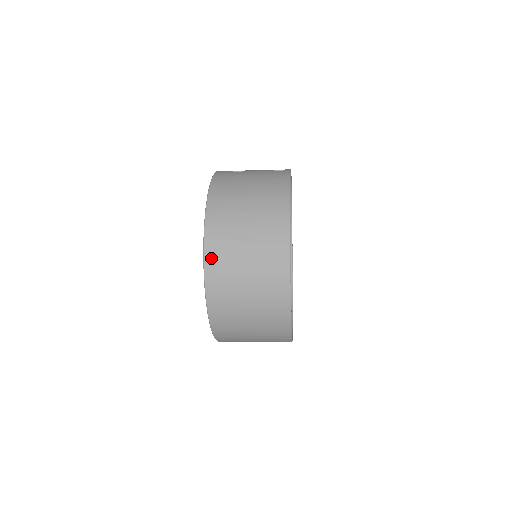
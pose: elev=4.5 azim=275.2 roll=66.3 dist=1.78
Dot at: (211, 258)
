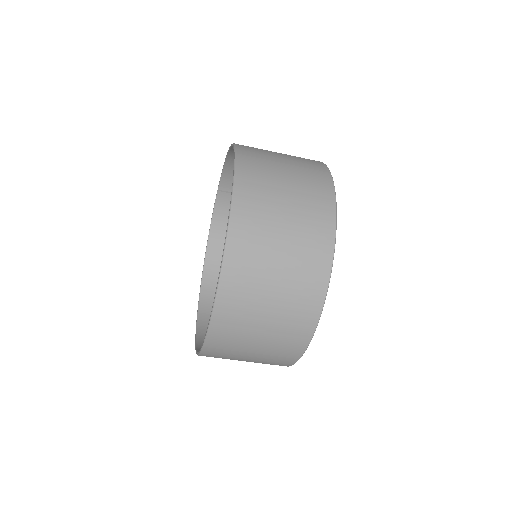
Dot at: (243, 147)
